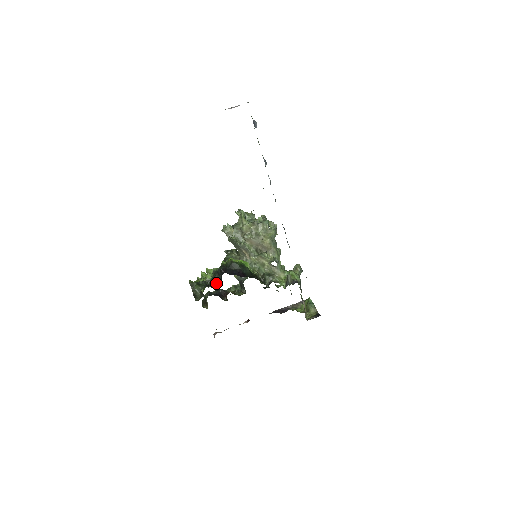
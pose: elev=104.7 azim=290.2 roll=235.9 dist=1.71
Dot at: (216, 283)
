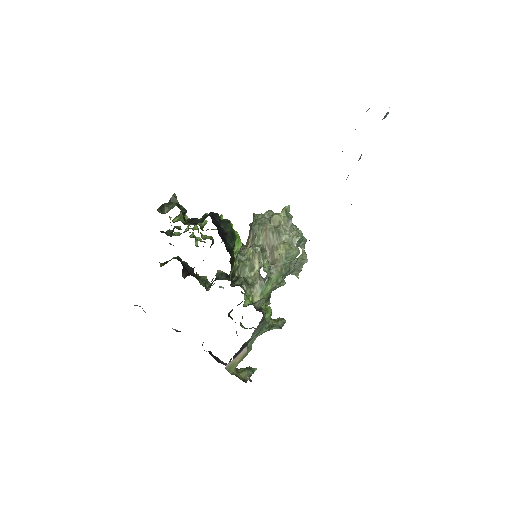
Dot at: (193, 223)
